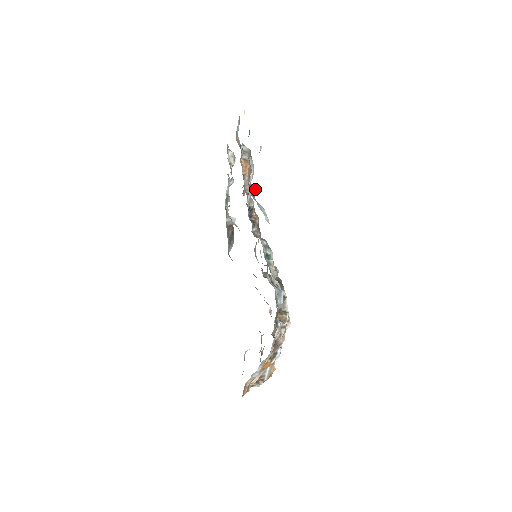
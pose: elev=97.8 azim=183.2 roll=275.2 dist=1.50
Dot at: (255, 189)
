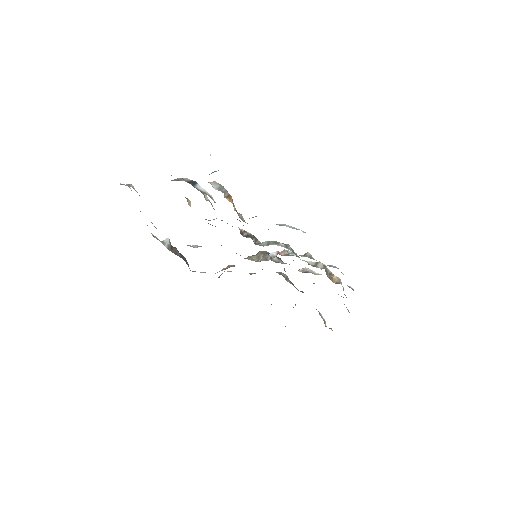
Dot at: occluded
